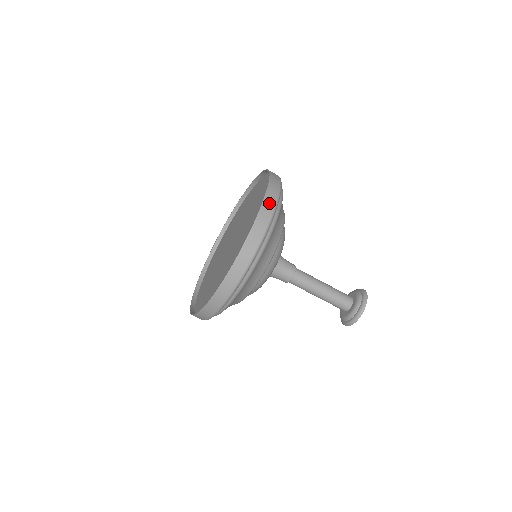
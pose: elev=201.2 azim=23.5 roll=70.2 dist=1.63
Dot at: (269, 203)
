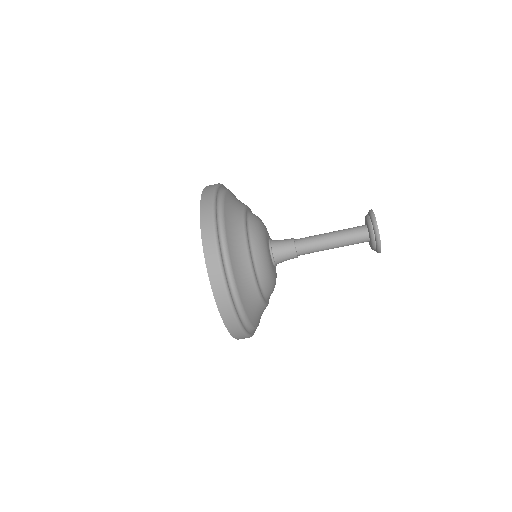
Dot at: (211, 257)
